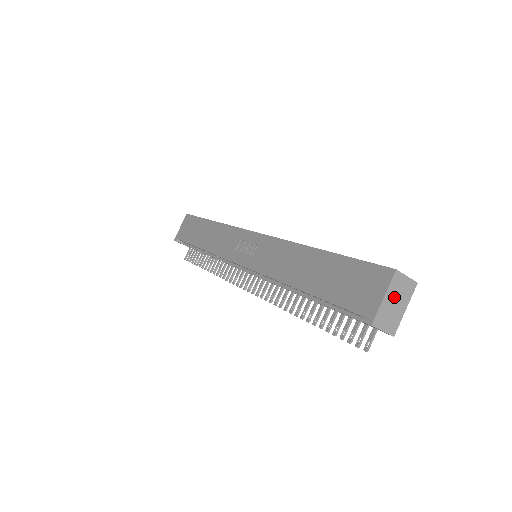
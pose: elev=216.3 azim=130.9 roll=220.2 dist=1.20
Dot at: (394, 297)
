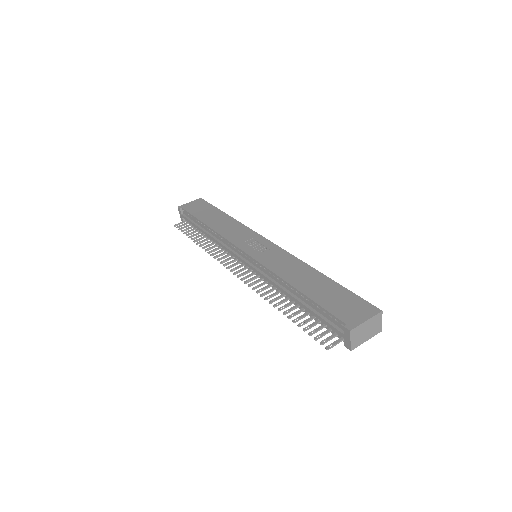
Dot at: (369, 326)
